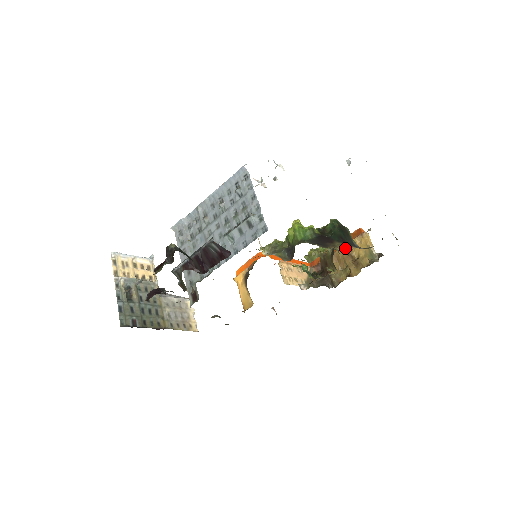
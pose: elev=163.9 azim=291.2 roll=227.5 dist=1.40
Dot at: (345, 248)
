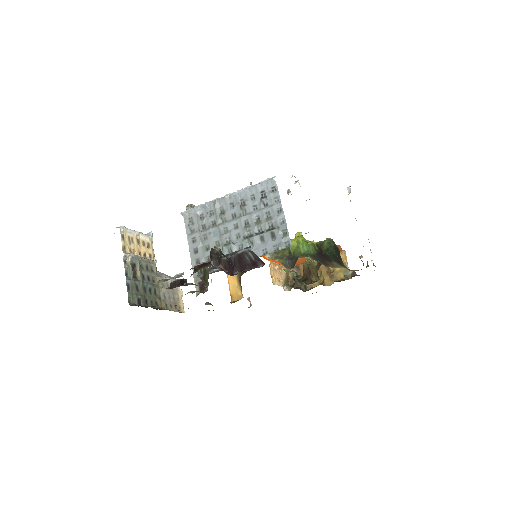
Dot at: occluded
